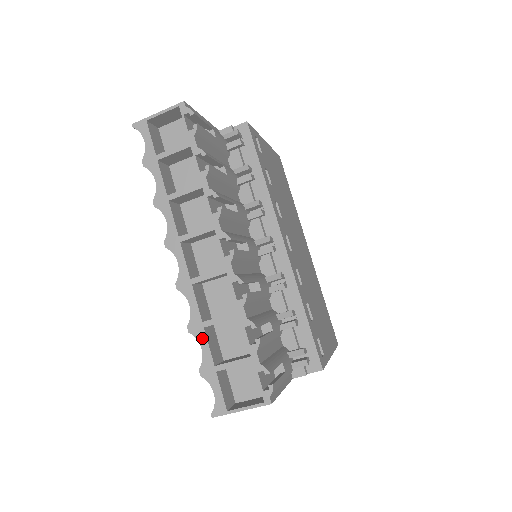
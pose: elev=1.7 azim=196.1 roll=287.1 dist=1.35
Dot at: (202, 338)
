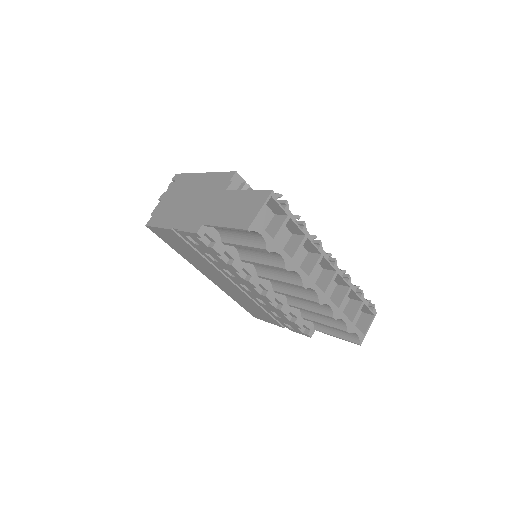
Dot at: (342, 316)
